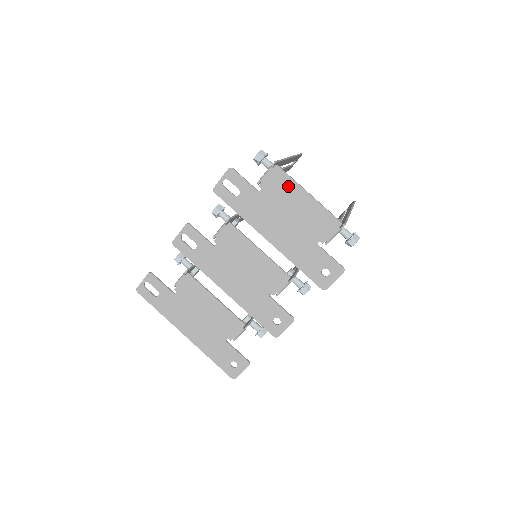
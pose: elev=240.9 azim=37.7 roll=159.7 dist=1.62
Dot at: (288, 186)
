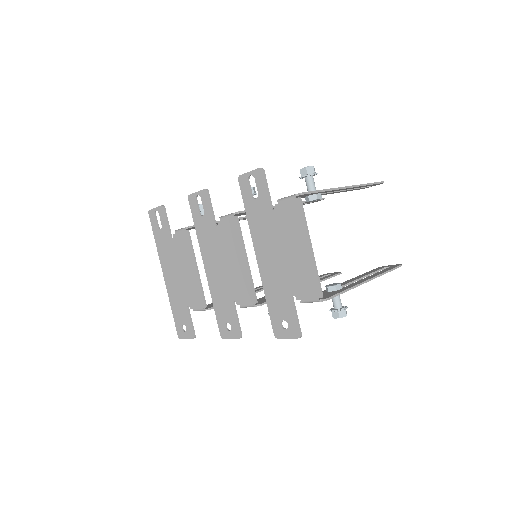
Dot at: (298, 225)
